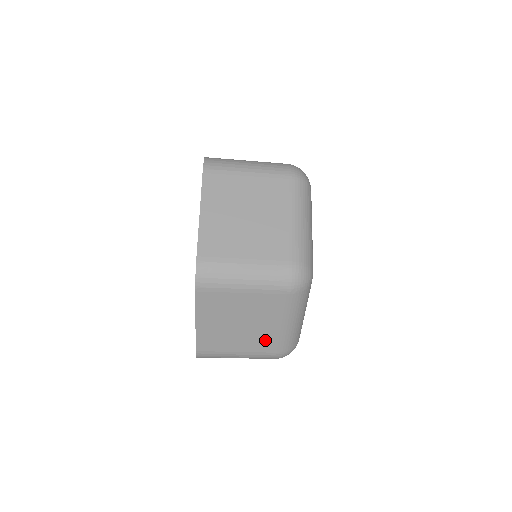
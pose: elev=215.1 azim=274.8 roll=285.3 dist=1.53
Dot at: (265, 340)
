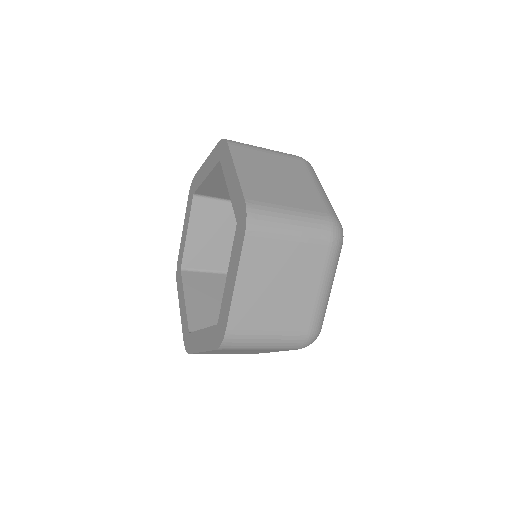
Dot at: (300, 312)
